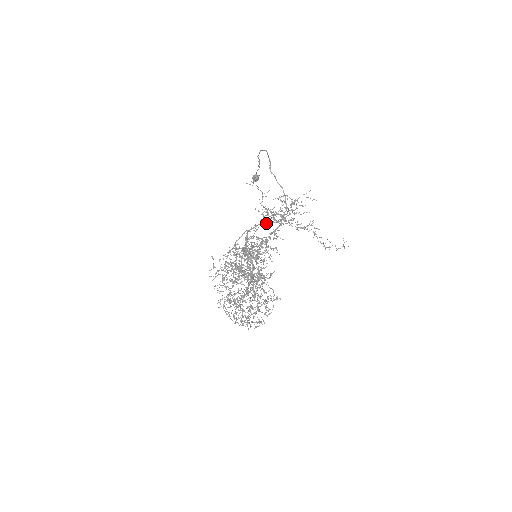
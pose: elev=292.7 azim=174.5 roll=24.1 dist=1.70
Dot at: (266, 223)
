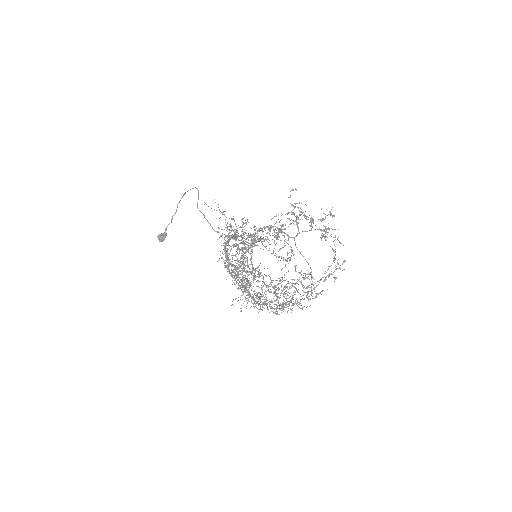
Dot at: (237, 236)
